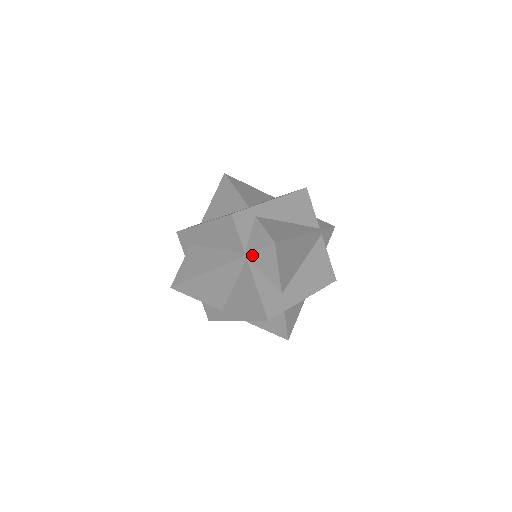
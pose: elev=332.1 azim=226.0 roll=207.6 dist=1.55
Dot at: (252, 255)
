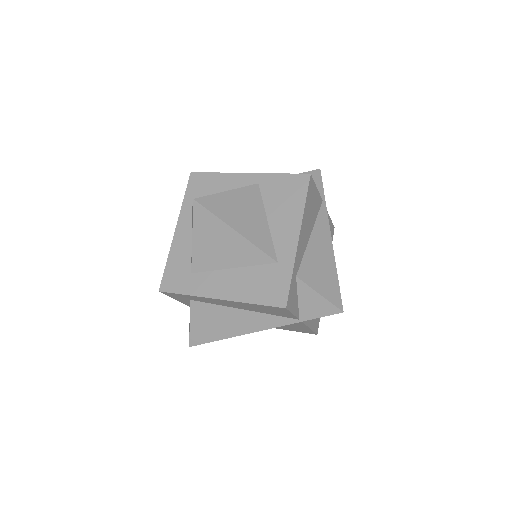
Dot at: (309, 319)
